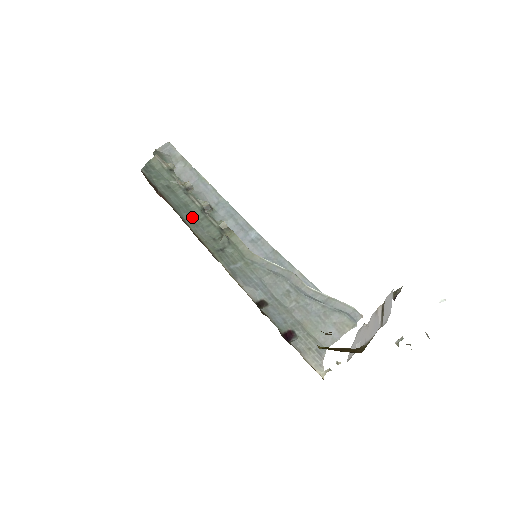
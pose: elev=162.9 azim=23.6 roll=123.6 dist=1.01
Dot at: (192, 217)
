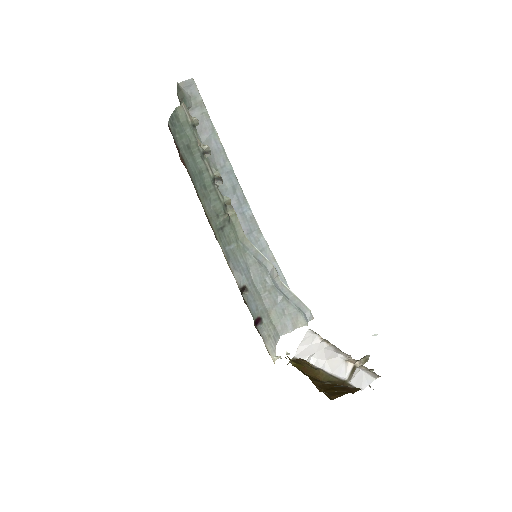
Dot at: (203, 188)
